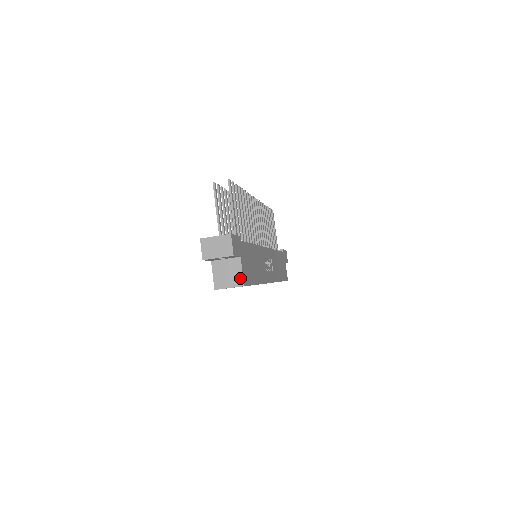
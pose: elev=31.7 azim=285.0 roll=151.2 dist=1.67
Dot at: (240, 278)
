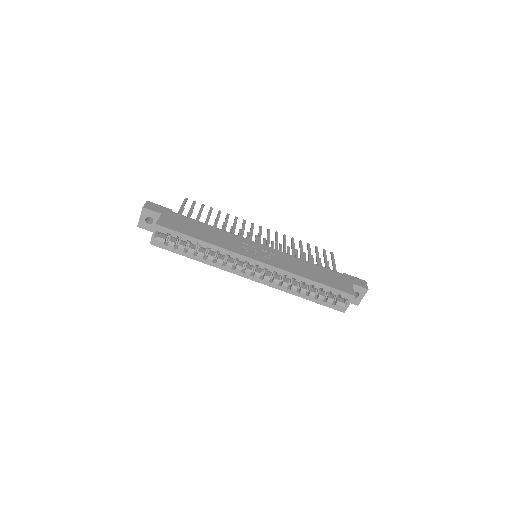
Dot at: (157, 223)
